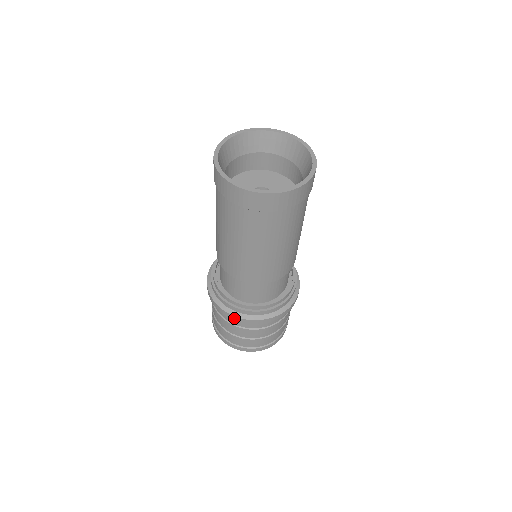
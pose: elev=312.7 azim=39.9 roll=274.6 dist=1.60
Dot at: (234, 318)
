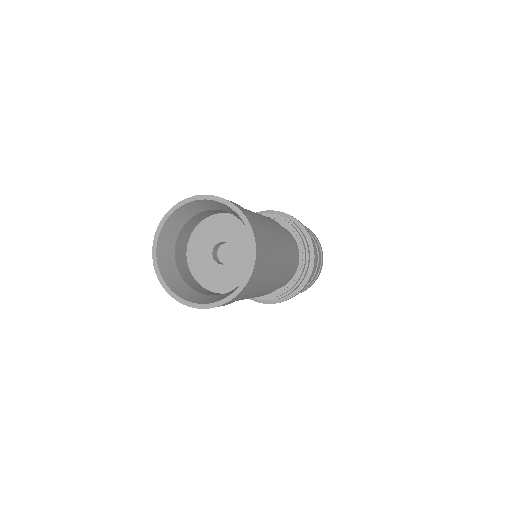
Dot at: occluded
